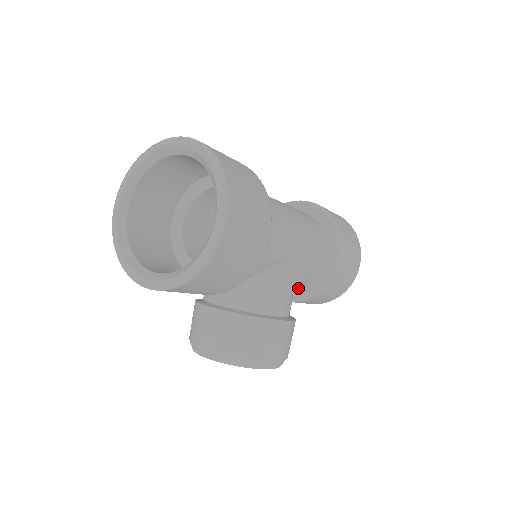
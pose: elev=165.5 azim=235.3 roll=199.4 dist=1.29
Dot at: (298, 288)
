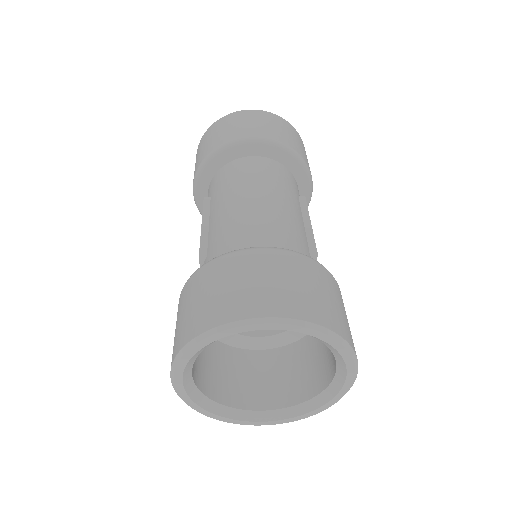
Dot at: occluded
